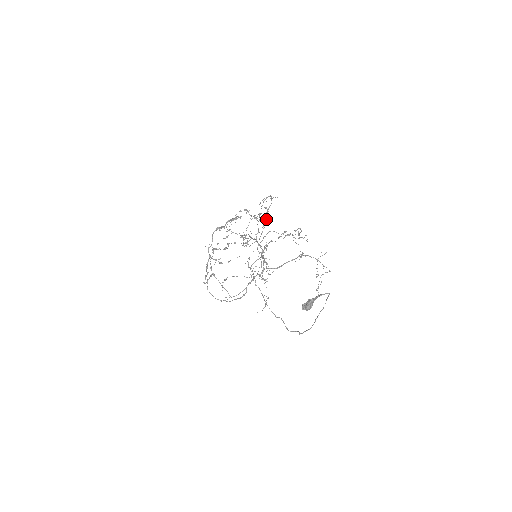
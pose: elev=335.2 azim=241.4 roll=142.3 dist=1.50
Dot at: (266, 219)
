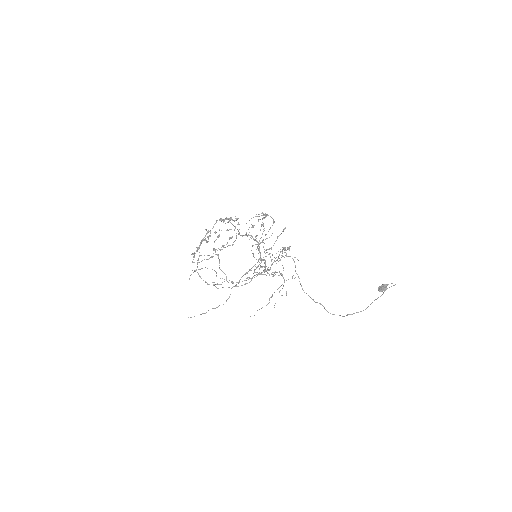
Dot at: (285, 228)
